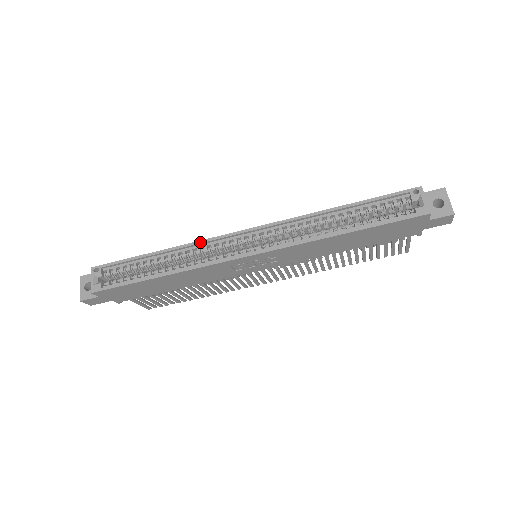
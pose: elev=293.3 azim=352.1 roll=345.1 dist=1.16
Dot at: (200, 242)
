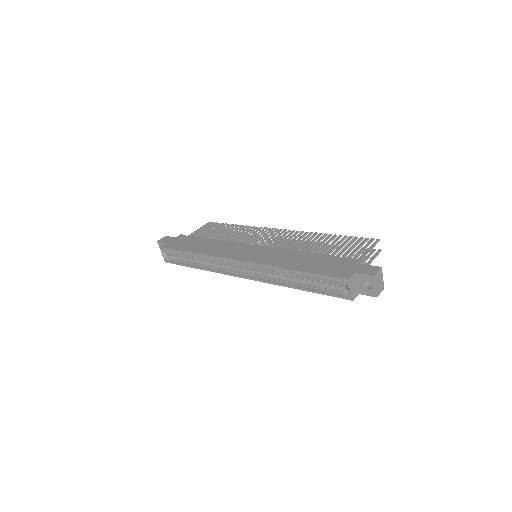
Dot at: (213, 257)
